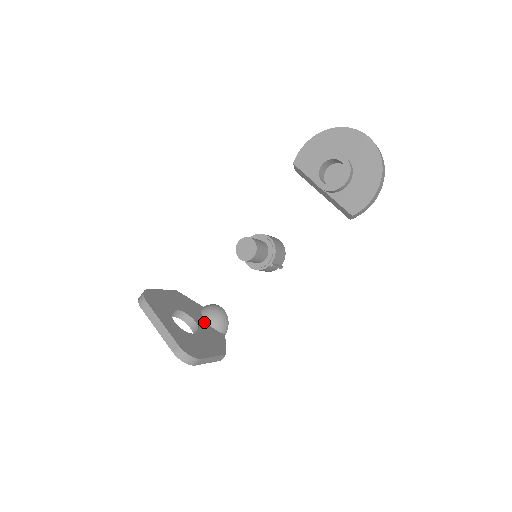
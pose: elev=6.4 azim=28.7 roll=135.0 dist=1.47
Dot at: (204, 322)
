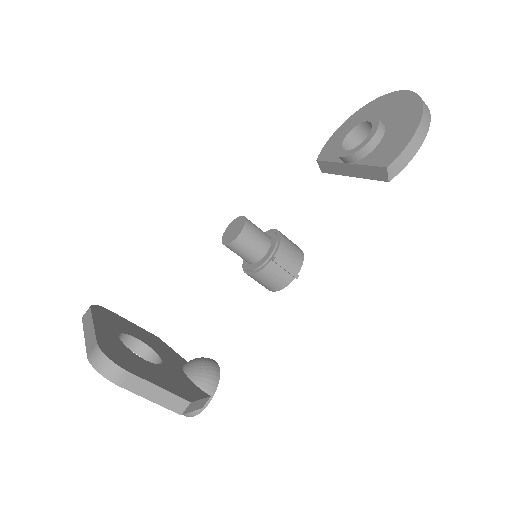
Dot at: (179, 369)
